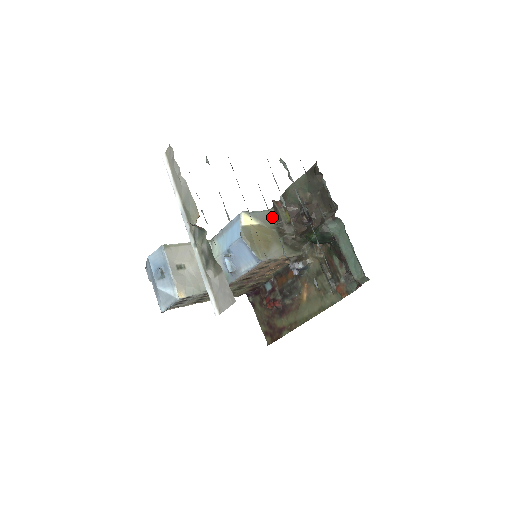
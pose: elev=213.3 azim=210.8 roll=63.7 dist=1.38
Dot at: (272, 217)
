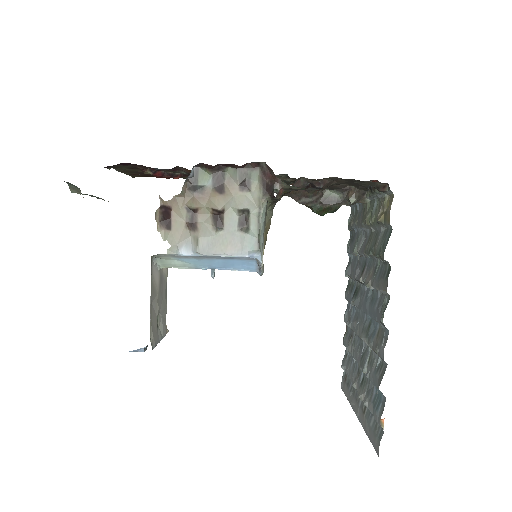
Dot at: (267, 206)
